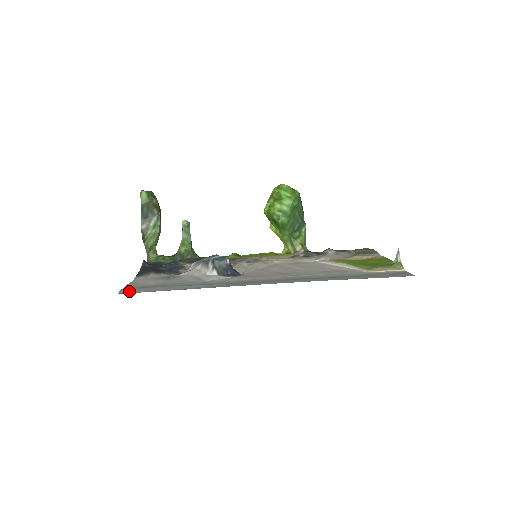
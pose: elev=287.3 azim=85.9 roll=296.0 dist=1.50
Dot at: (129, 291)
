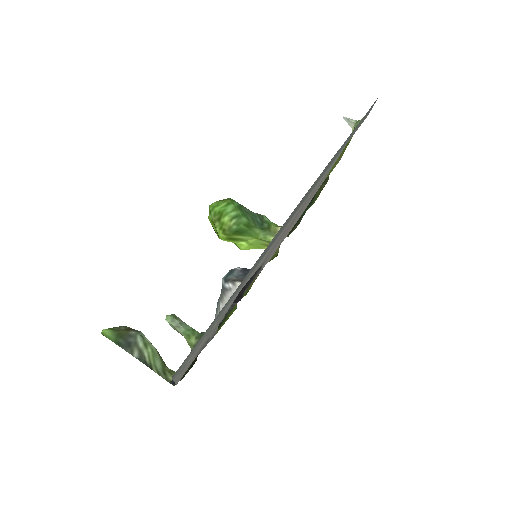
Dot at: (181, 365)
